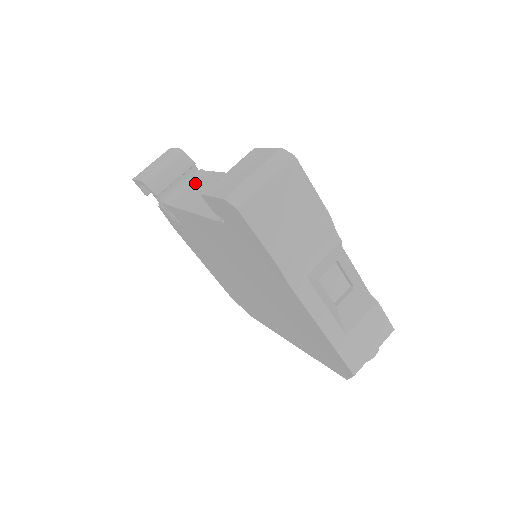
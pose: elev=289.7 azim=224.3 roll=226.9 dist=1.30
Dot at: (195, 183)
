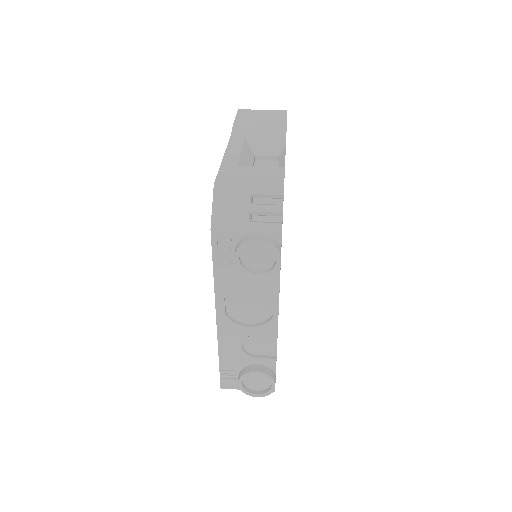
Dot at: occluded
